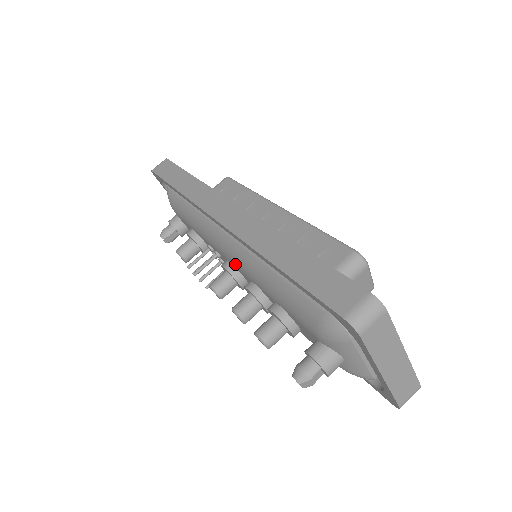
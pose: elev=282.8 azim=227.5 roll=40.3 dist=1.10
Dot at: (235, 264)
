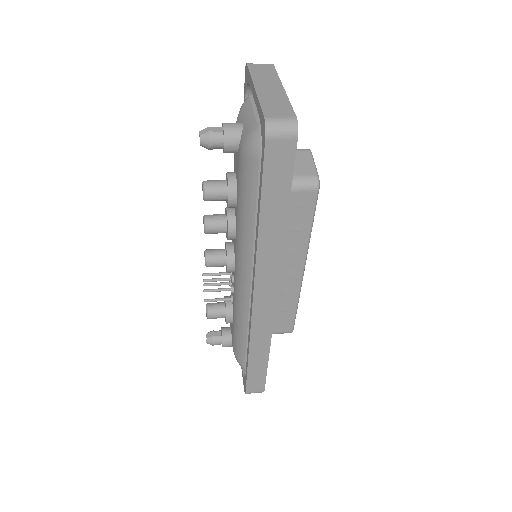
Dot at: occluded
